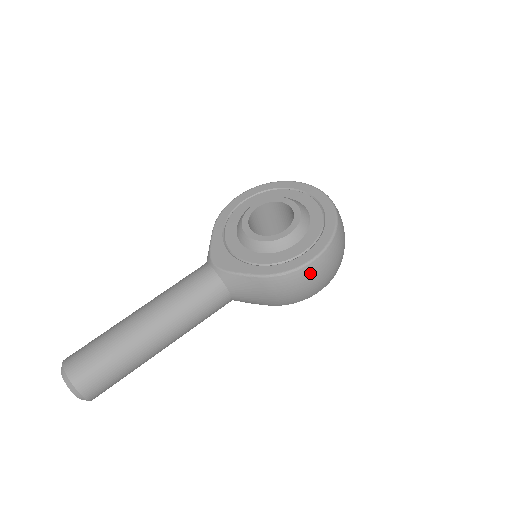
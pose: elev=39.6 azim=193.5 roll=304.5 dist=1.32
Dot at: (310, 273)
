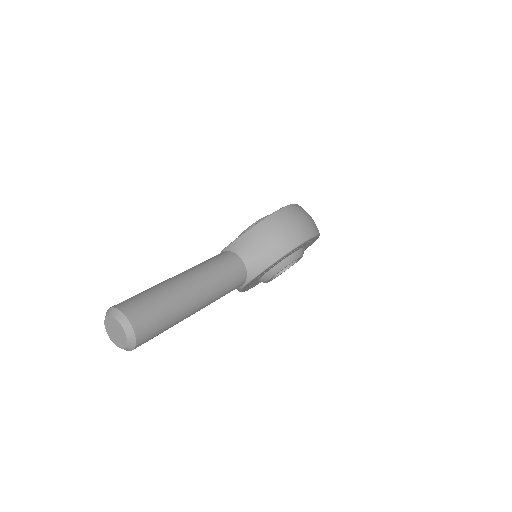
Dot at: (288, 213)
